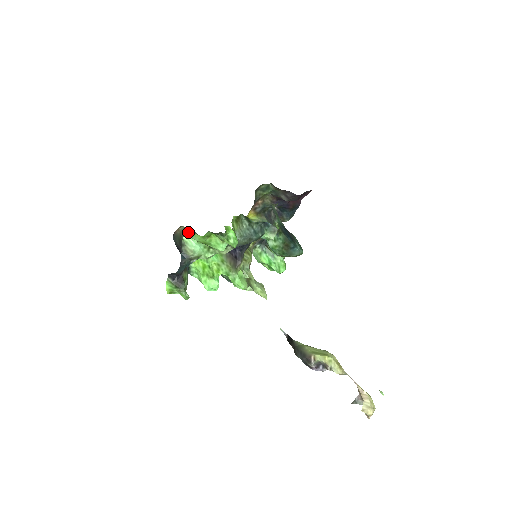
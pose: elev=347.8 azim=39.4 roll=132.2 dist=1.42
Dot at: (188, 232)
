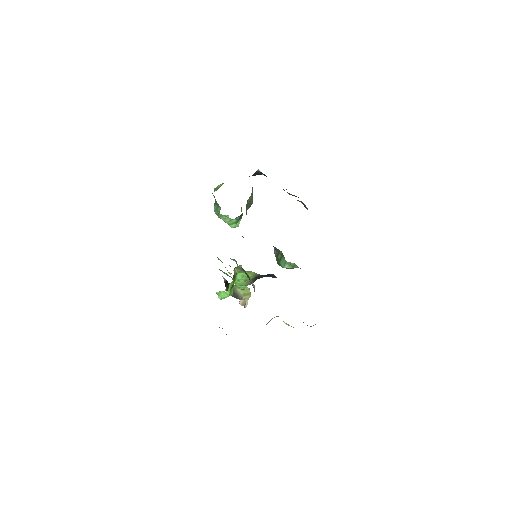
Dot at: occluded
